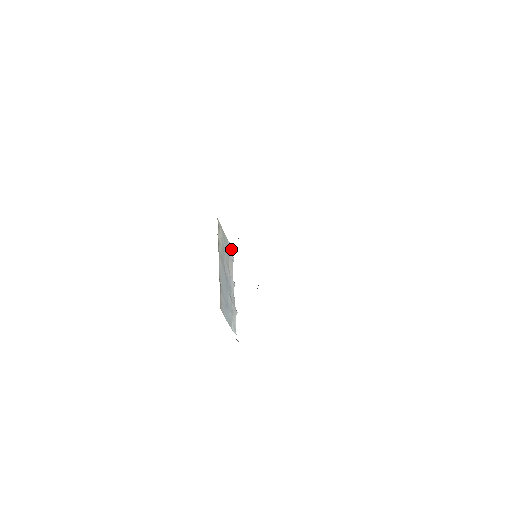
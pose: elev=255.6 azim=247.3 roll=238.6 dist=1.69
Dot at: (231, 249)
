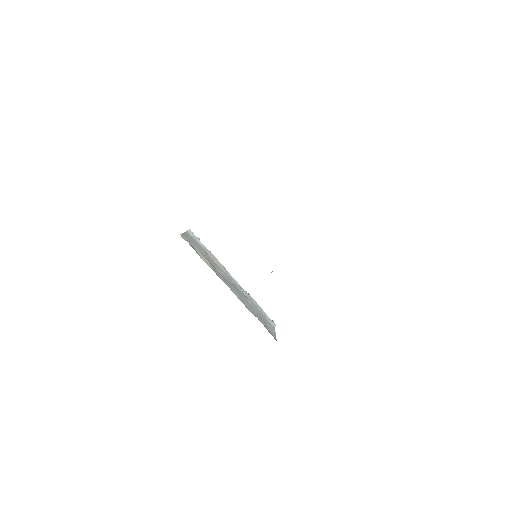
Dot at: (195, 236)
